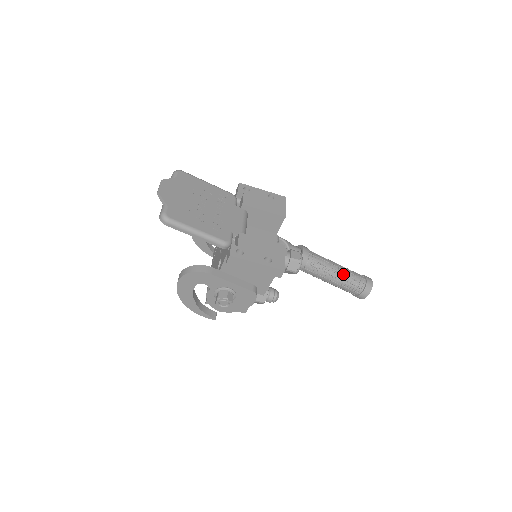
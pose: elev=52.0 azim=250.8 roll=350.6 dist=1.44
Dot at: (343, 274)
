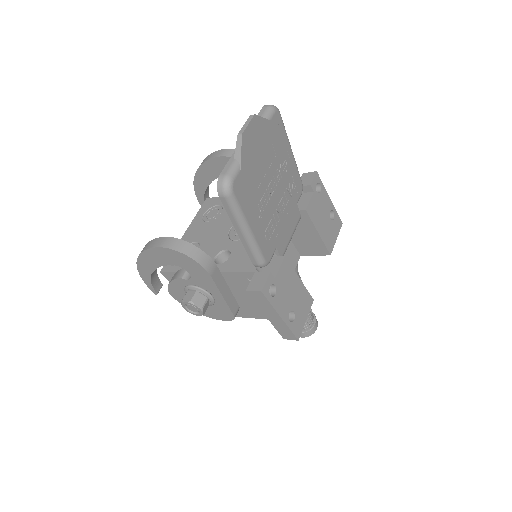
Dot at: occluded
